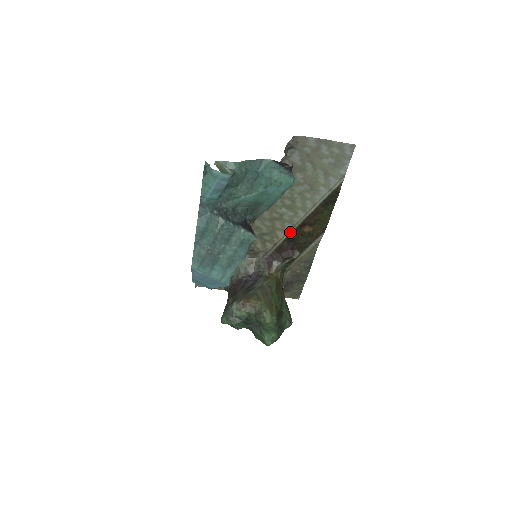
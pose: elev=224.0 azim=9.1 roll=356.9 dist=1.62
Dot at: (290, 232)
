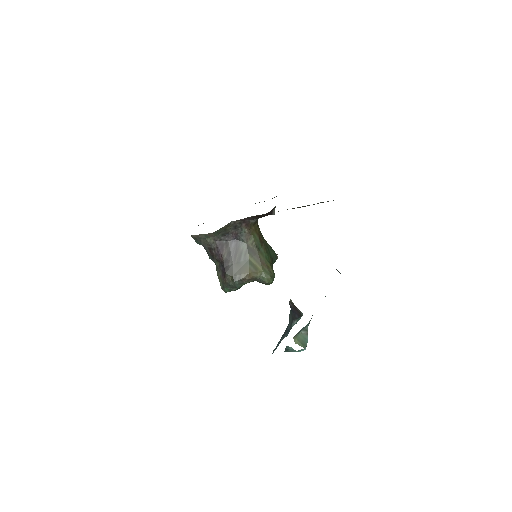
Dot at: occluded
